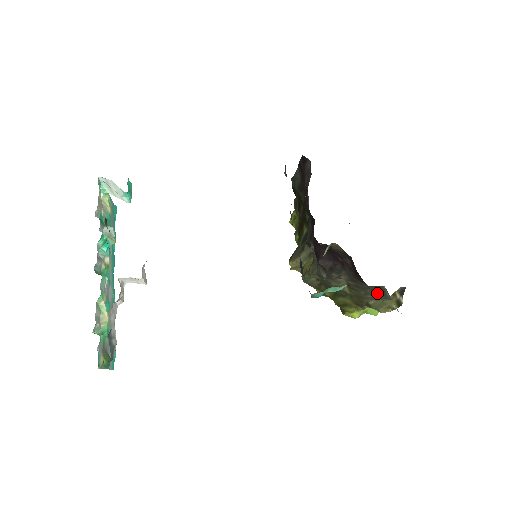
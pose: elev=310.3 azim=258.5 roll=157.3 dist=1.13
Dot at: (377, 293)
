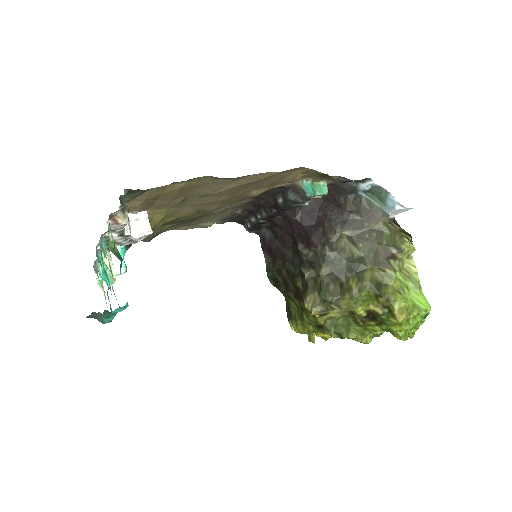
Dot at: (372, 218)
